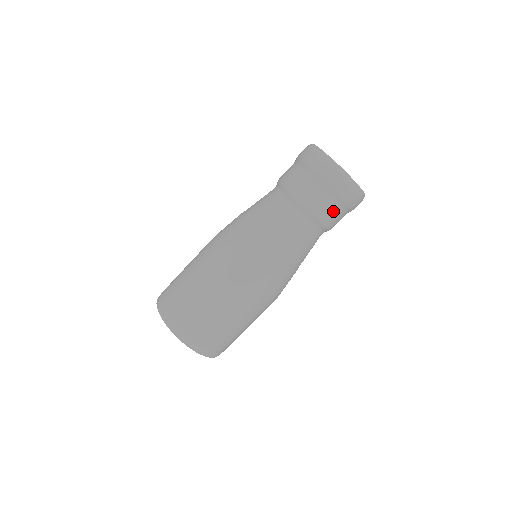
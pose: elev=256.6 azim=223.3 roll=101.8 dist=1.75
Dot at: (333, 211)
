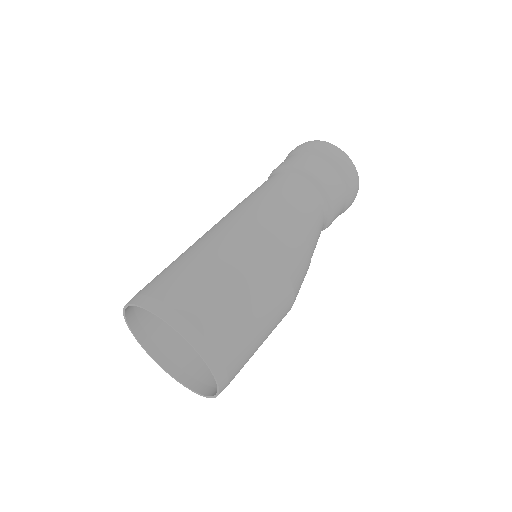
Dot at: (318, 165)
